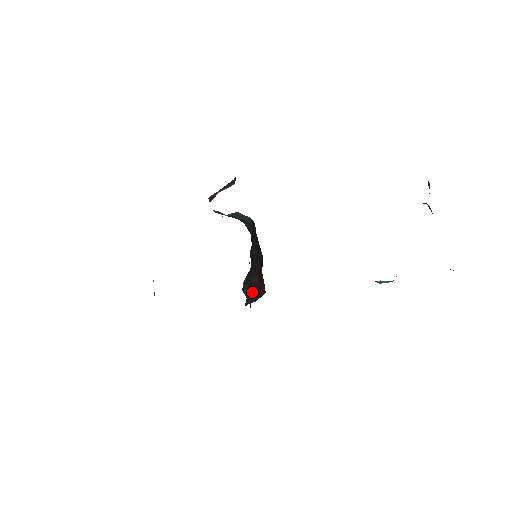
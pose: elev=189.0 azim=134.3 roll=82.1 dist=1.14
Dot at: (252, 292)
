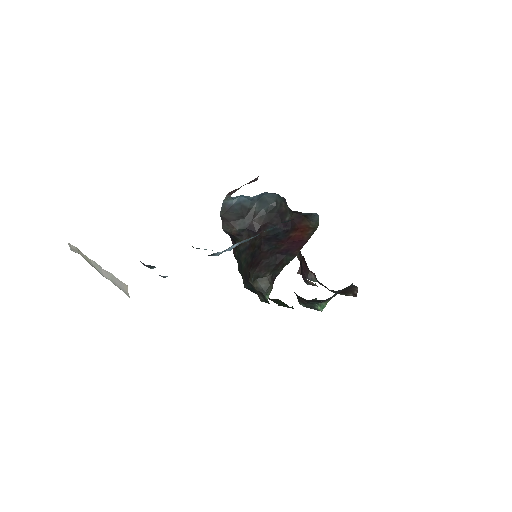
Dot at: (286, 255)
